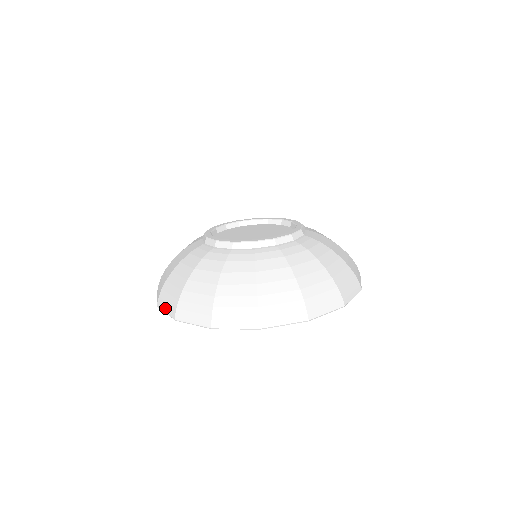
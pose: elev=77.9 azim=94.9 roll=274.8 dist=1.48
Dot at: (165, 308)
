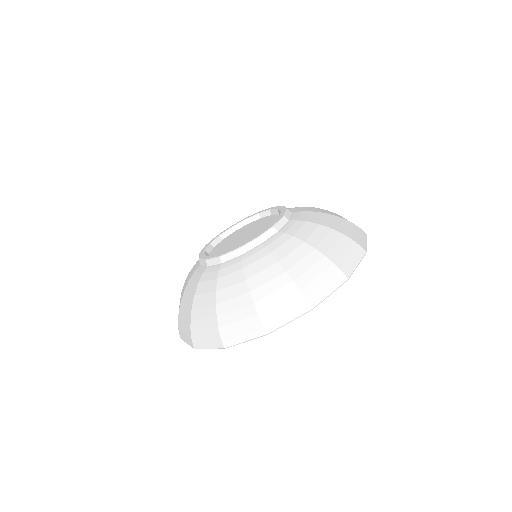
Dot at: occluded
